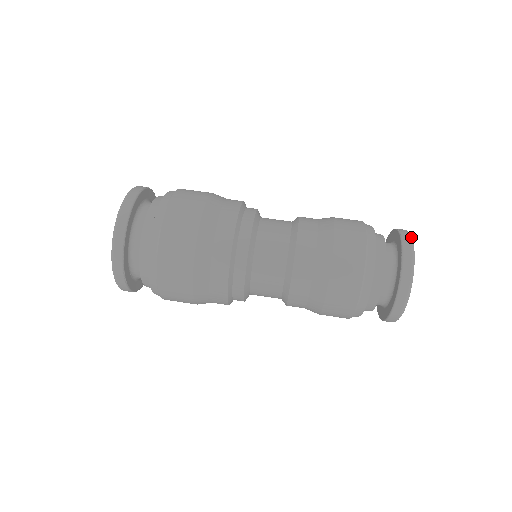
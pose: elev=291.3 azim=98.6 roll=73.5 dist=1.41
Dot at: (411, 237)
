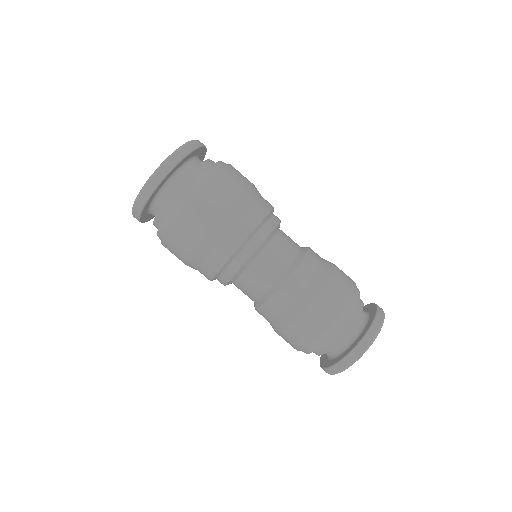
Dot at: occluded
